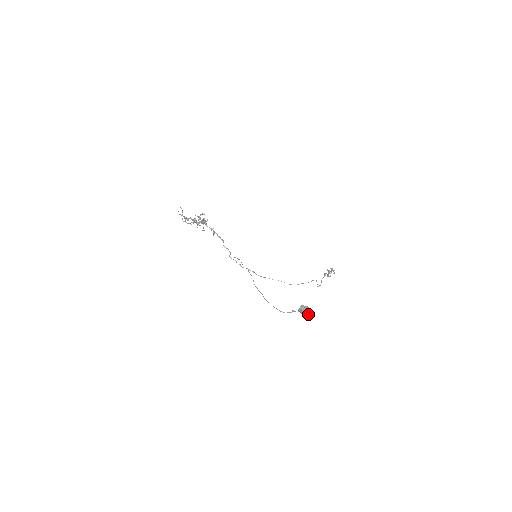
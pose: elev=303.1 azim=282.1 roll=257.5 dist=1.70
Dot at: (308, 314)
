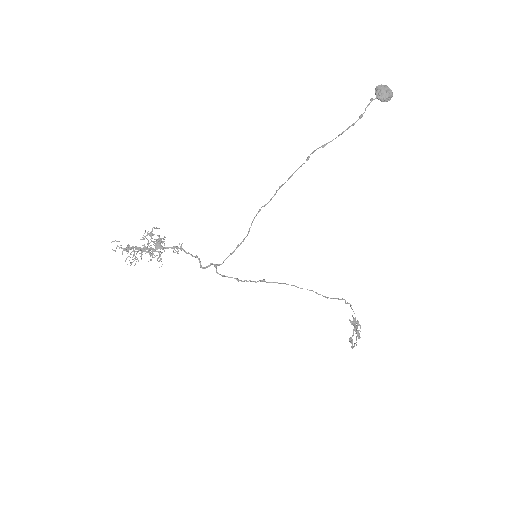
Dot at: (392, 95)
